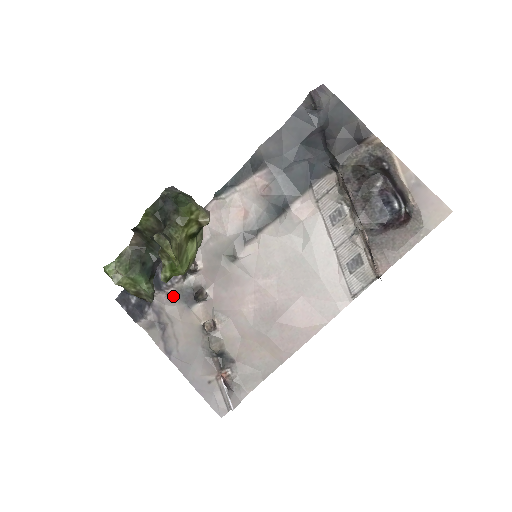
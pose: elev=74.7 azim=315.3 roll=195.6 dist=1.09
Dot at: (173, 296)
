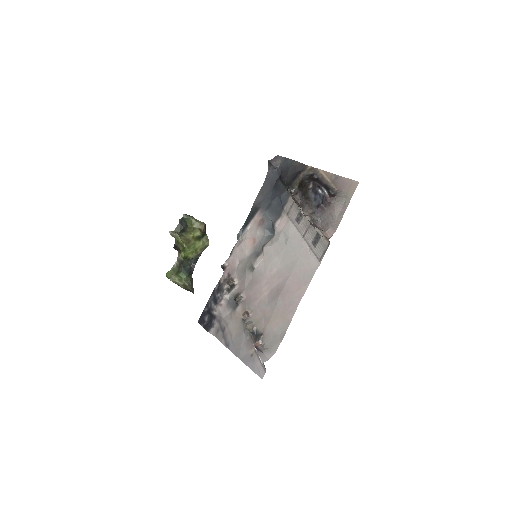
Dot at: (225, 306)
